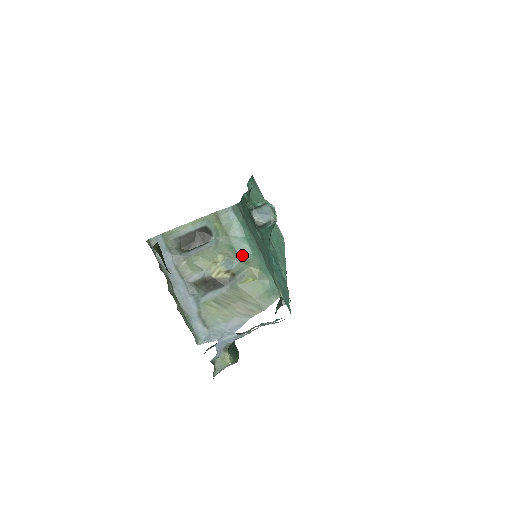
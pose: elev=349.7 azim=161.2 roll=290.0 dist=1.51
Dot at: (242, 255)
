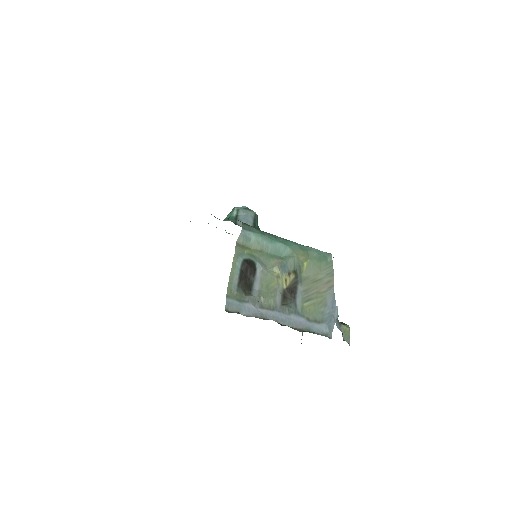
Dot at: (283, 254)
